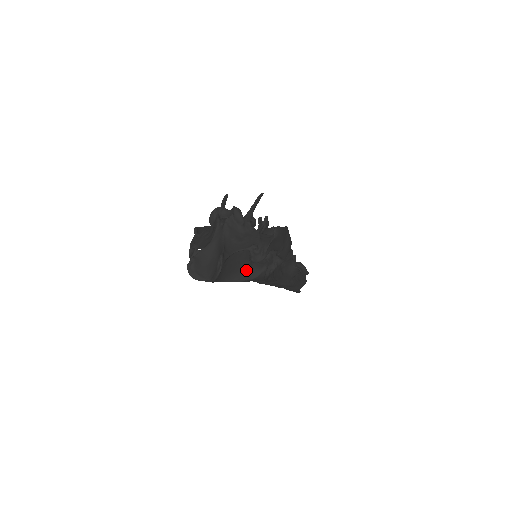
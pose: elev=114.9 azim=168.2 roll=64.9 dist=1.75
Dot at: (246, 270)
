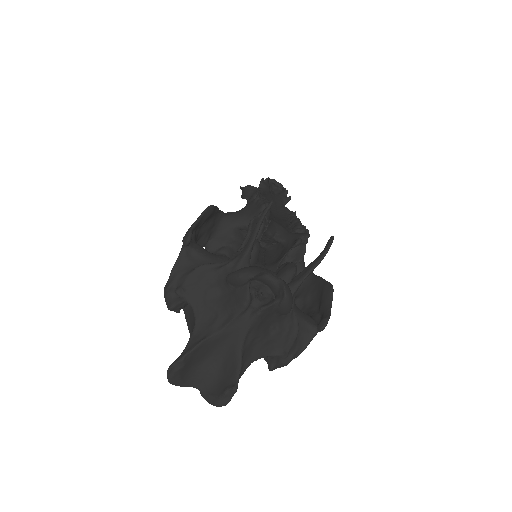
Dot at: occluded
